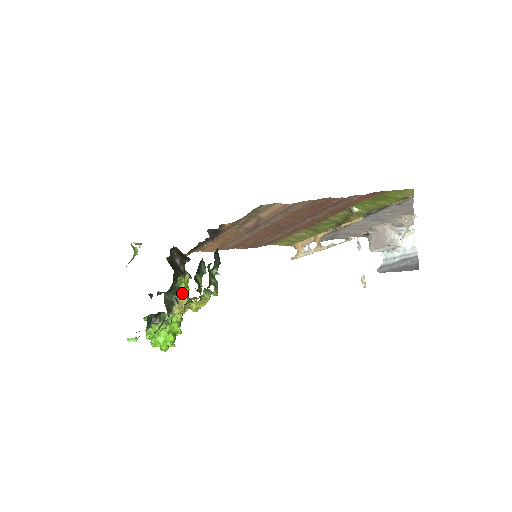
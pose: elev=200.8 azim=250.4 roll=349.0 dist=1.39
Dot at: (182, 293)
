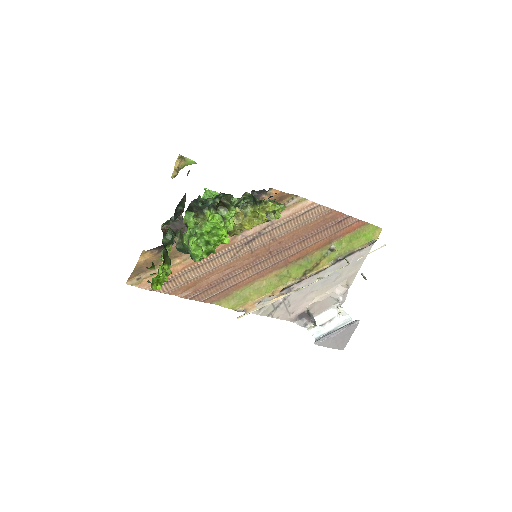
Dot at: (243, 205)
